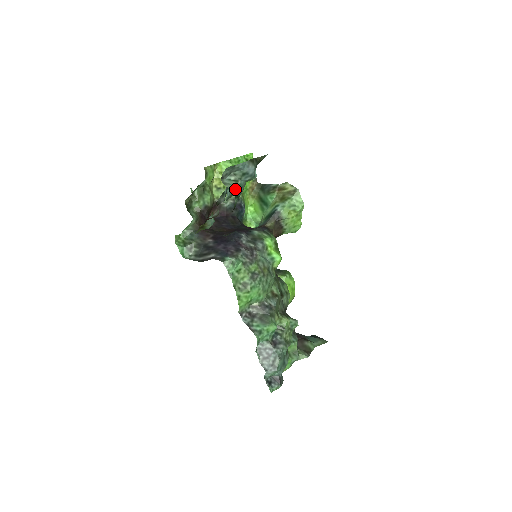
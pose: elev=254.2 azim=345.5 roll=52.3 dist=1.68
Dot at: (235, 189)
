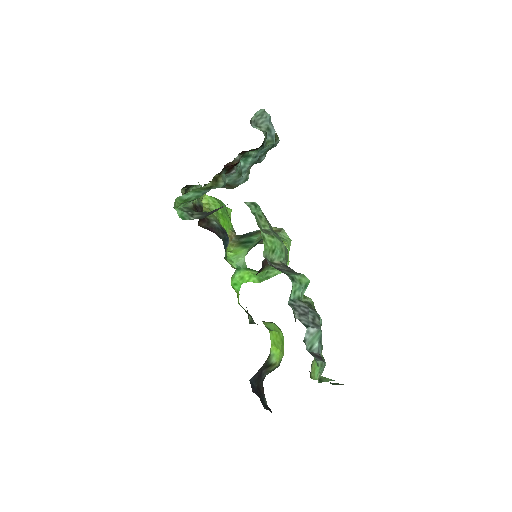
Dot at: occluded
